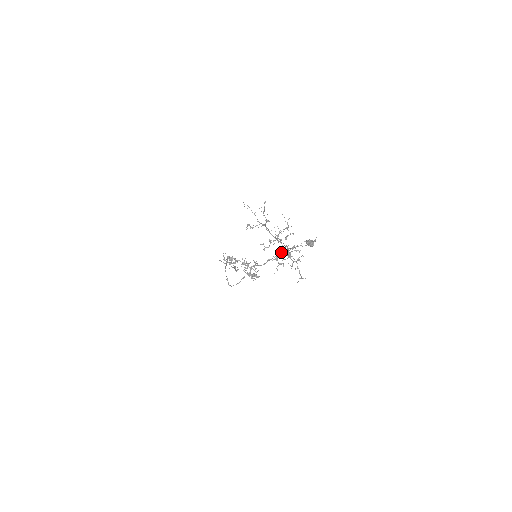
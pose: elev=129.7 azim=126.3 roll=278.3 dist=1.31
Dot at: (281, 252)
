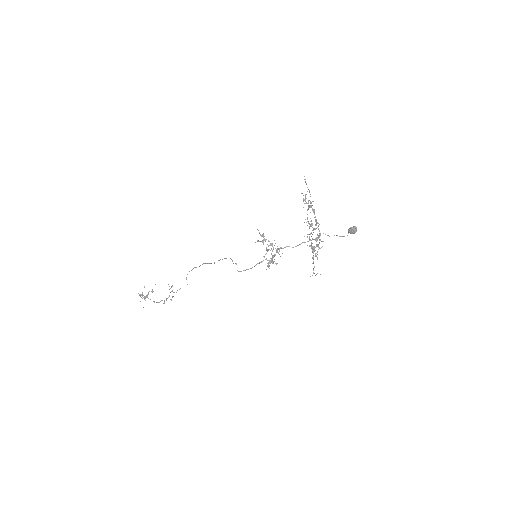
Dot at: (319, 236)
